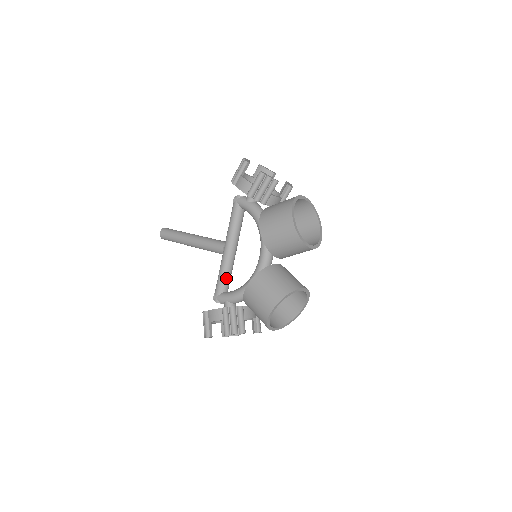
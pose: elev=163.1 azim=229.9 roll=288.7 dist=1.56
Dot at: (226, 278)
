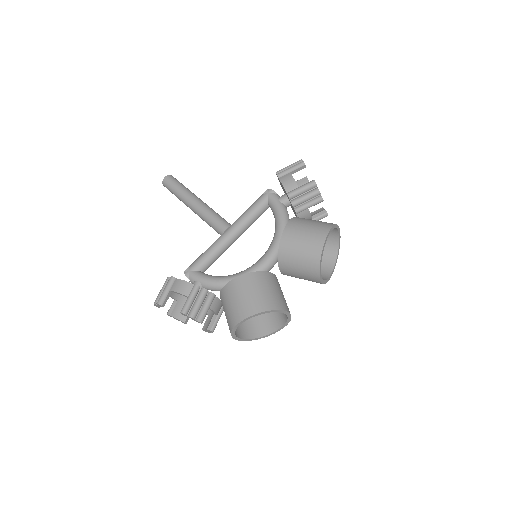
Dot at: (211, 259)
